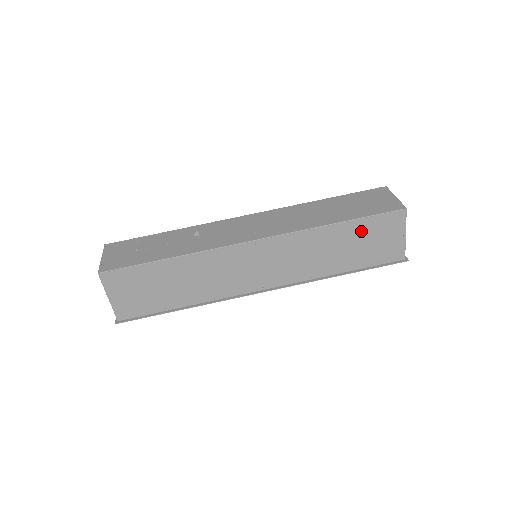
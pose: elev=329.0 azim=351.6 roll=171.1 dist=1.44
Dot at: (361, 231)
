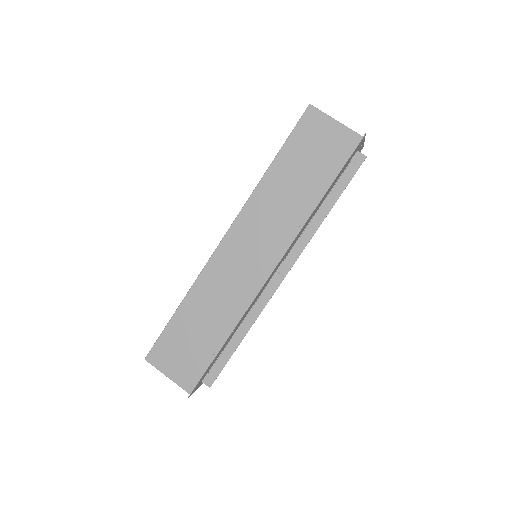
Dot at: (295, 154)
